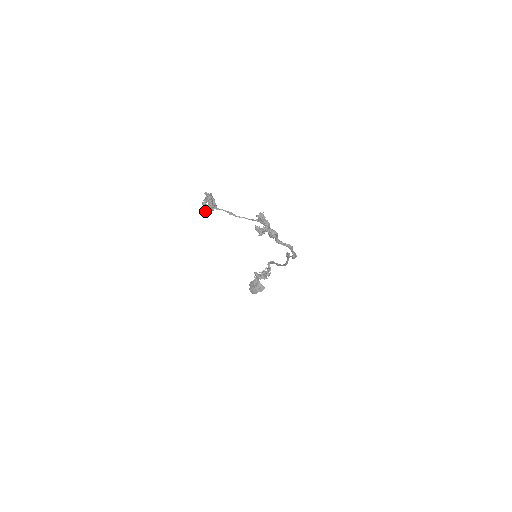
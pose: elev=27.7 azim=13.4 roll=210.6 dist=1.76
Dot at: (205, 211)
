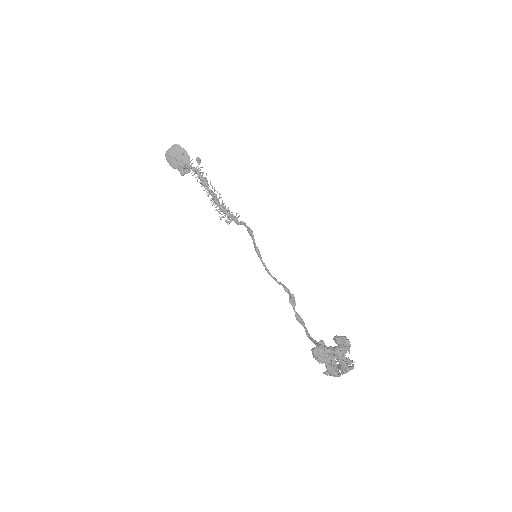
Dot at: occluded
